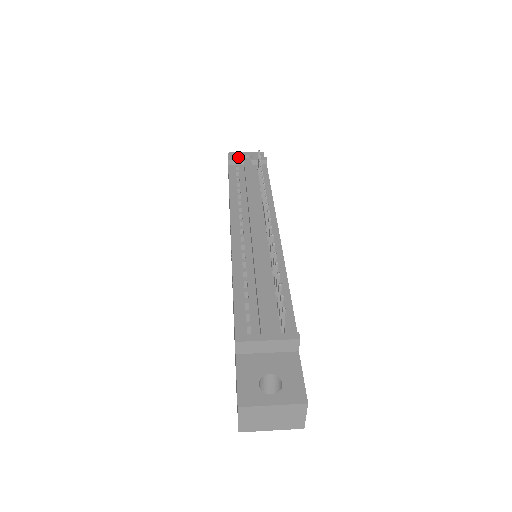
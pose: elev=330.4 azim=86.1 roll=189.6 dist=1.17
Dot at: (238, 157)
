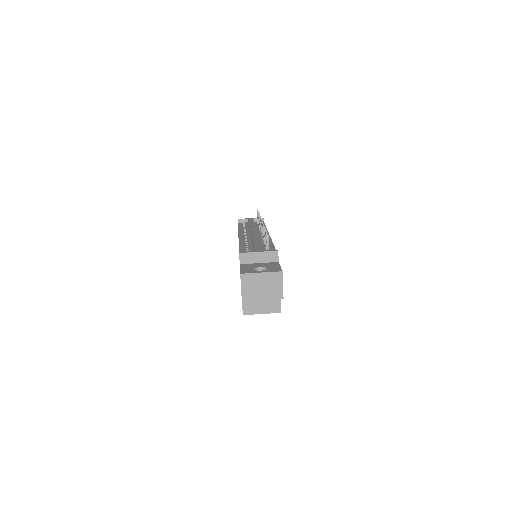
Dot at: occluded
